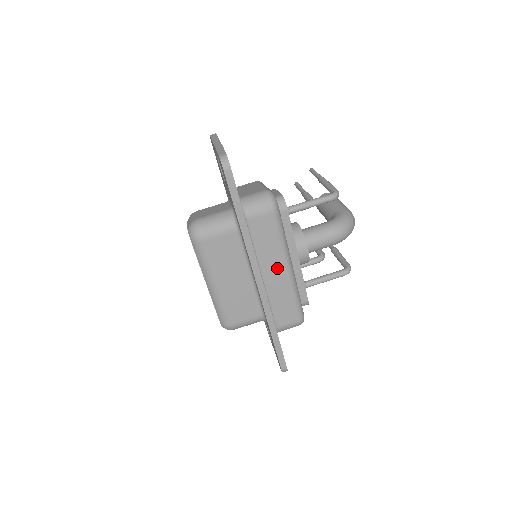
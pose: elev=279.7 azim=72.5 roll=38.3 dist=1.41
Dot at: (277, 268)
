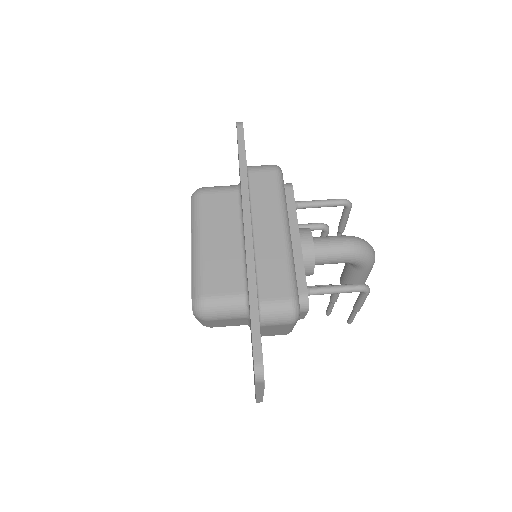
Dot at: (271, 225)
